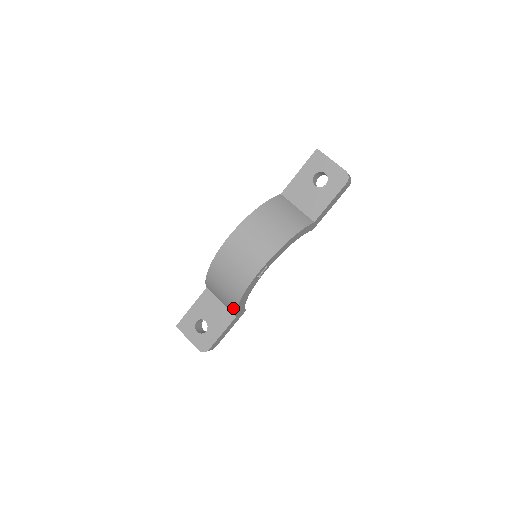
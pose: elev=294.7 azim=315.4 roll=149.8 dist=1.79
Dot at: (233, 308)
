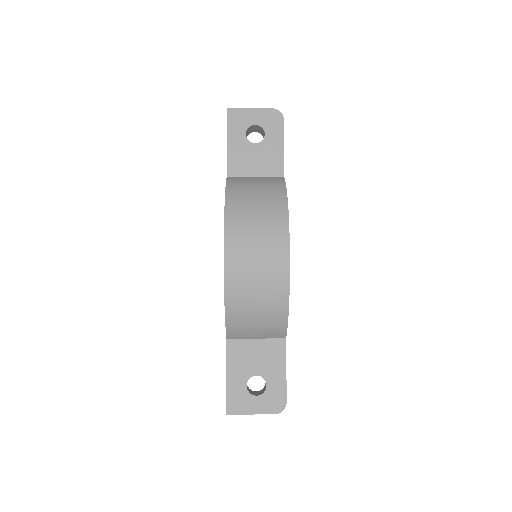
Dot at: (282, 327)
